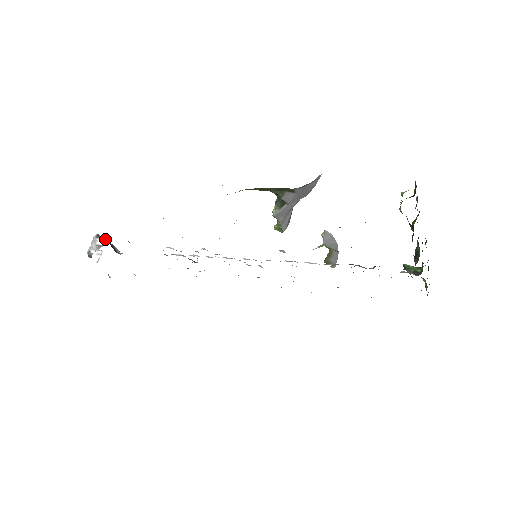
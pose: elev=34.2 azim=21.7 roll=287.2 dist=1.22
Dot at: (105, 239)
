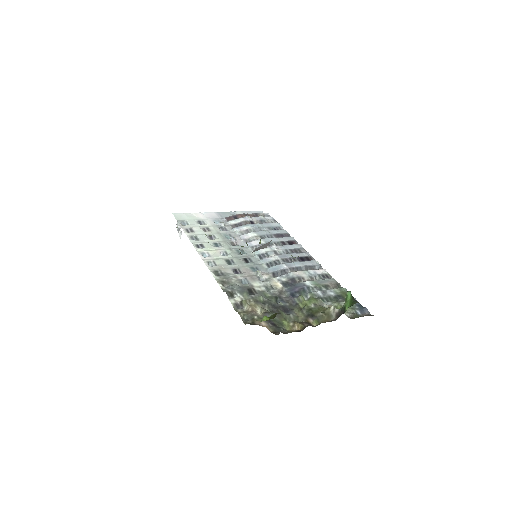
Dot at: occluded
